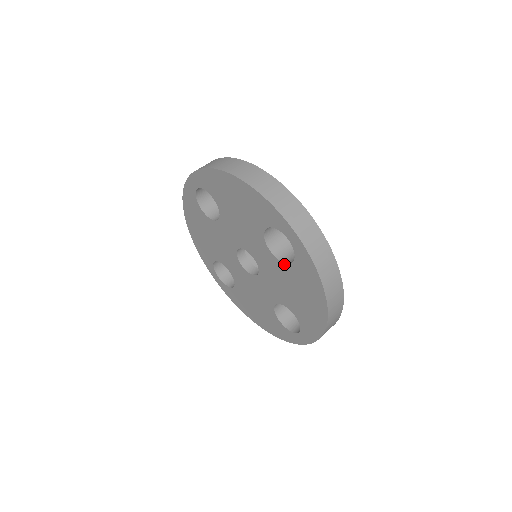
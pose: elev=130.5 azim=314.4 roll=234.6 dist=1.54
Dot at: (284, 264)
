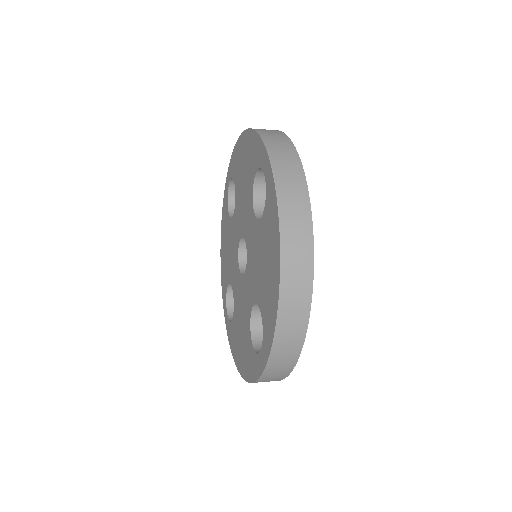
Dot at: (260, 221)
